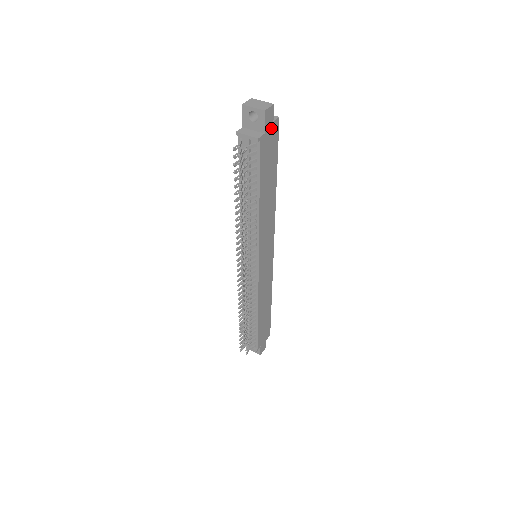
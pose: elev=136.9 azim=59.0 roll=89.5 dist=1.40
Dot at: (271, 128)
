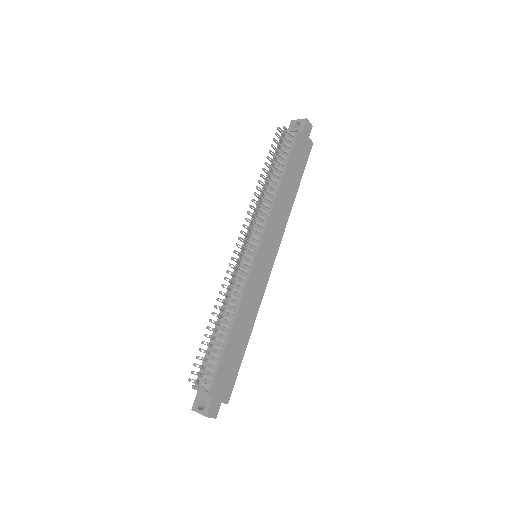
Dot at: (306, 140)
